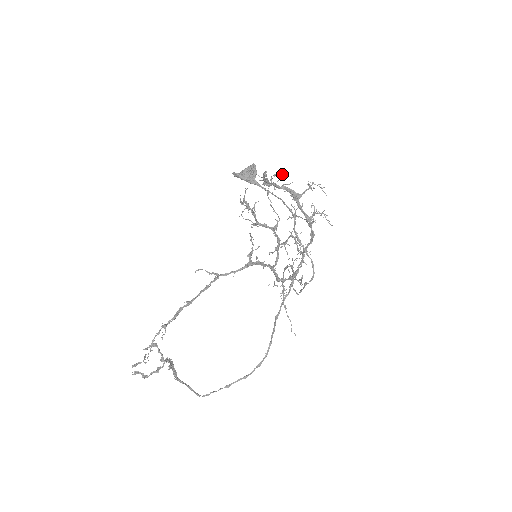
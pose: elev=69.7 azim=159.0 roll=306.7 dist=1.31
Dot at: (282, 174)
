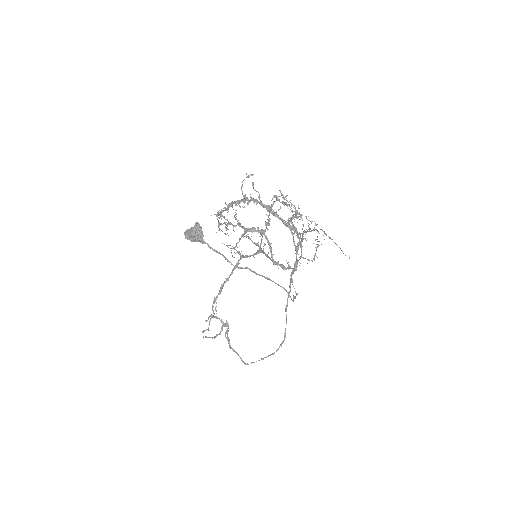
Dot at: (253, 174)
